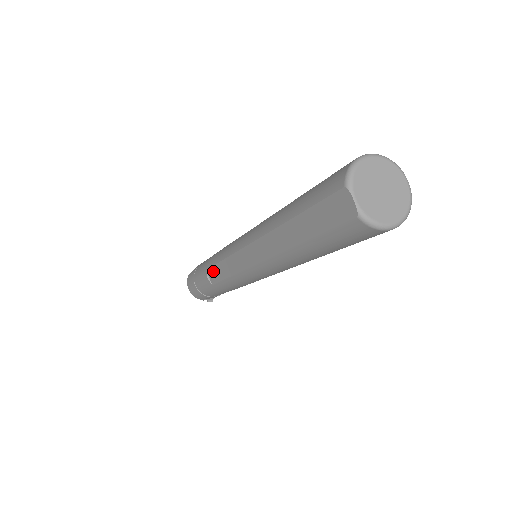
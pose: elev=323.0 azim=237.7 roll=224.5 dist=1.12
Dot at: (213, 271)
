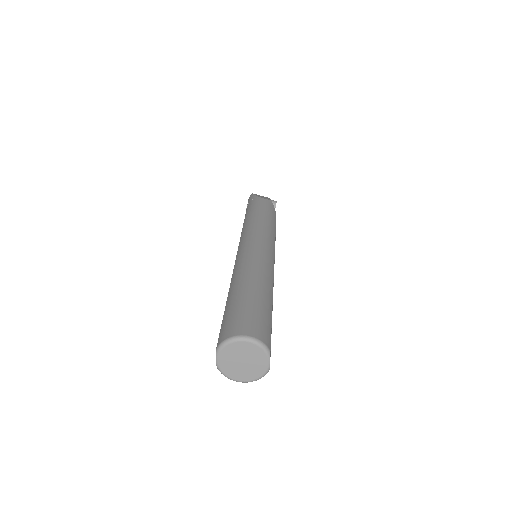
Dot at: occluded
